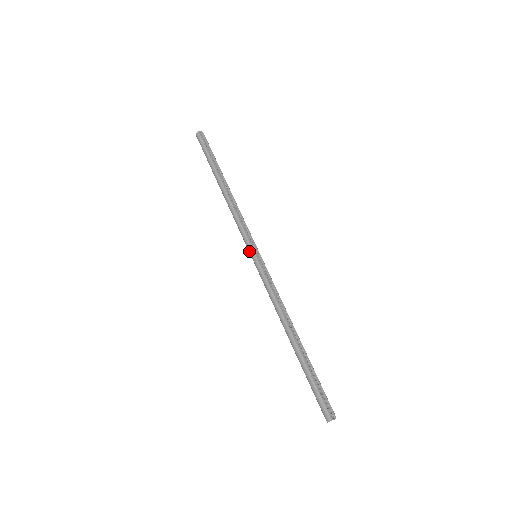
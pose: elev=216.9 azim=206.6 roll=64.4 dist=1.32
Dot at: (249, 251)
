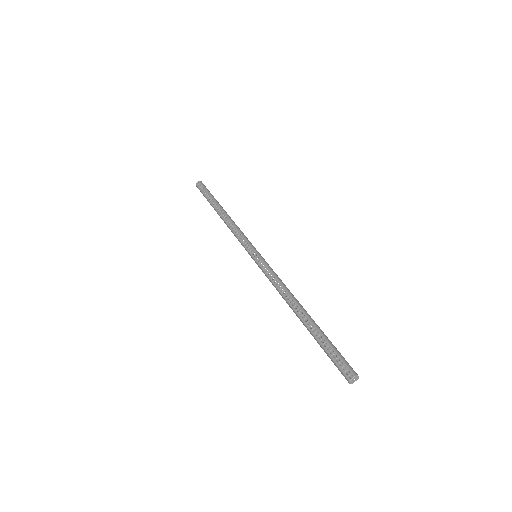
Dot at: occluded
